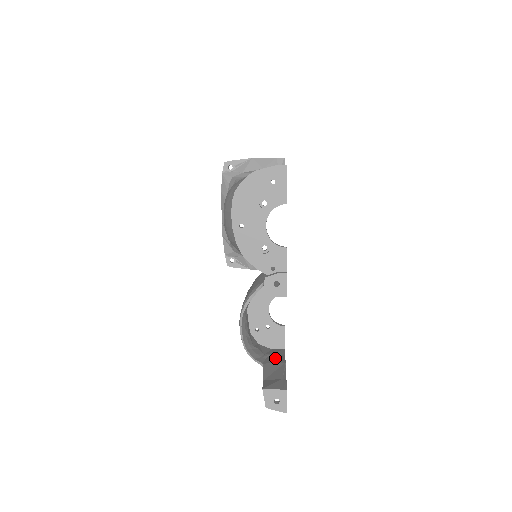
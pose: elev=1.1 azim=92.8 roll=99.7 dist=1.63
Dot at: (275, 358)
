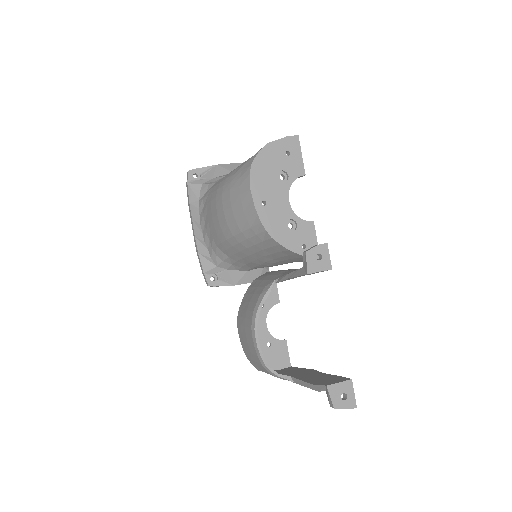
Dot at: (296, 371)
